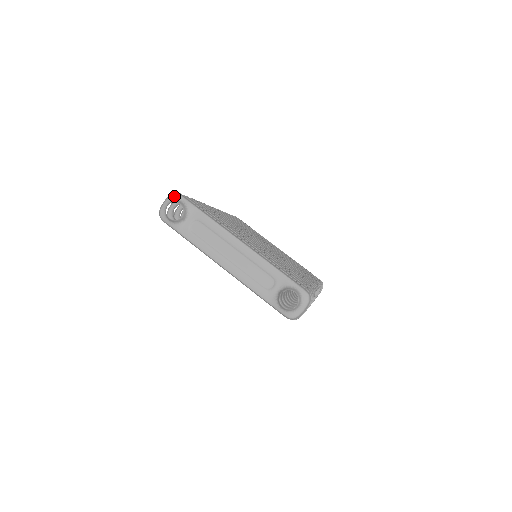
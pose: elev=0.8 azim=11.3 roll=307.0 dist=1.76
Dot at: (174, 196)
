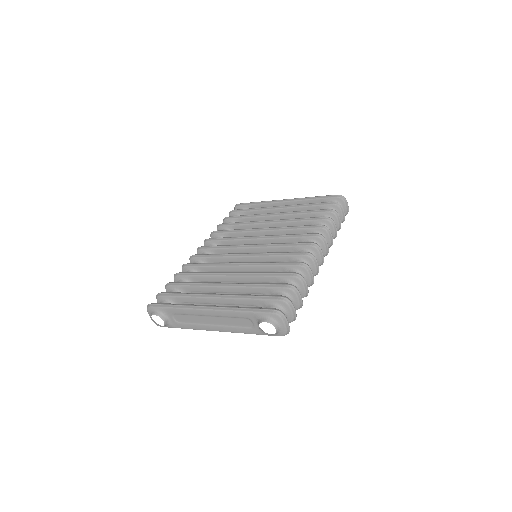
Dot at: (148, 310)
